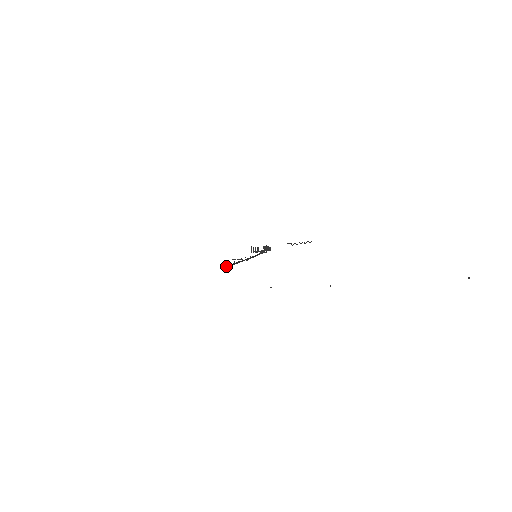
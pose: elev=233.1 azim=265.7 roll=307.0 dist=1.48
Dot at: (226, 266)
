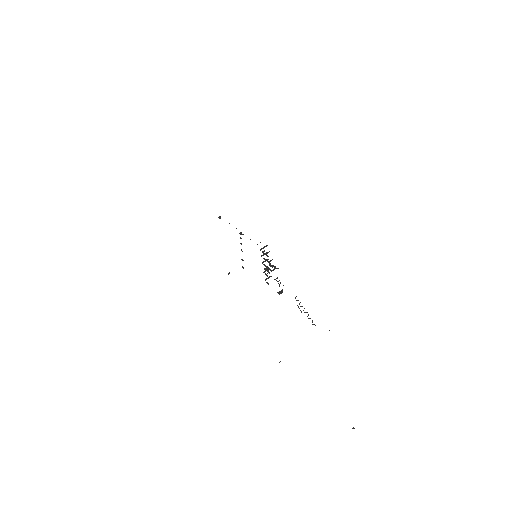
Dot at: occluded
